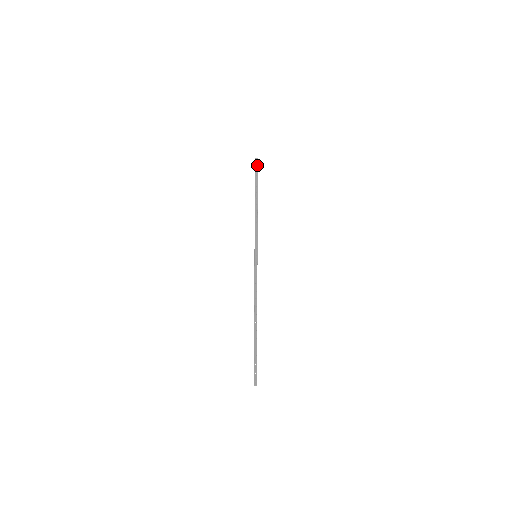
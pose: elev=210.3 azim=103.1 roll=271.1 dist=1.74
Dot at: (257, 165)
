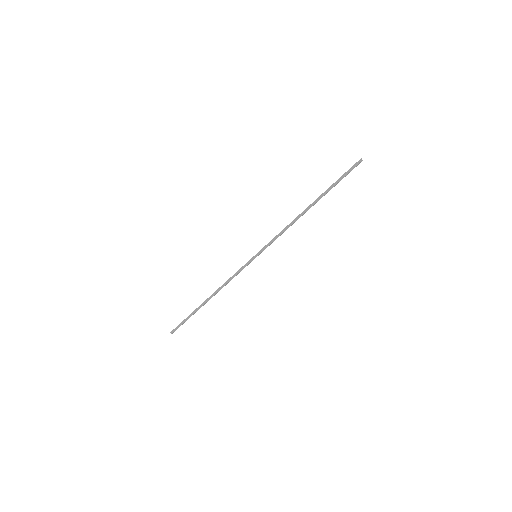
Dot at: occluded
